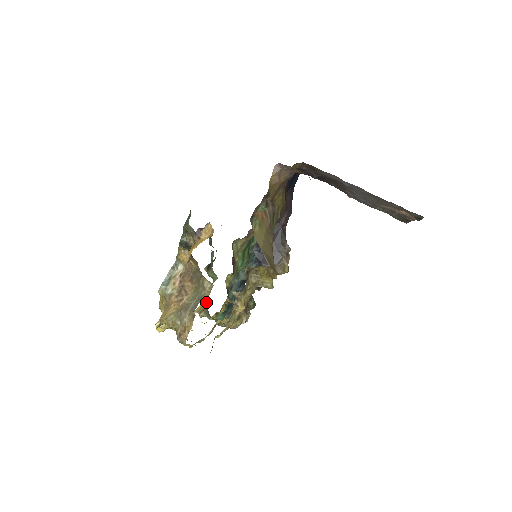
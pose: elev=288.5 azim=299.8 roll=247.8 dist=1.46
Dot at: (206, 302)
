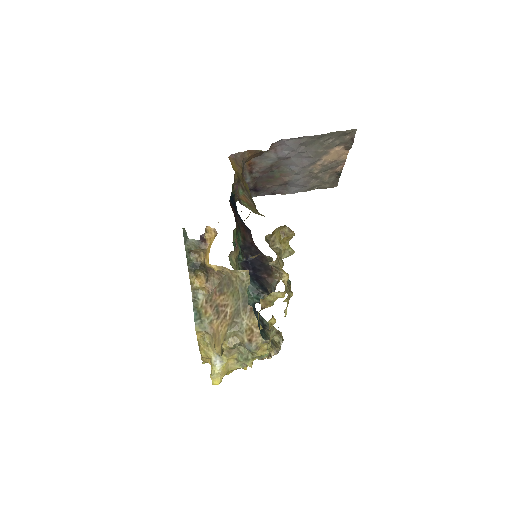
Dot at: occluded
